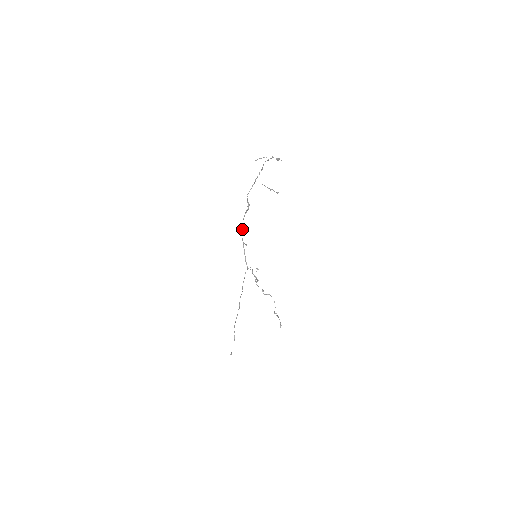
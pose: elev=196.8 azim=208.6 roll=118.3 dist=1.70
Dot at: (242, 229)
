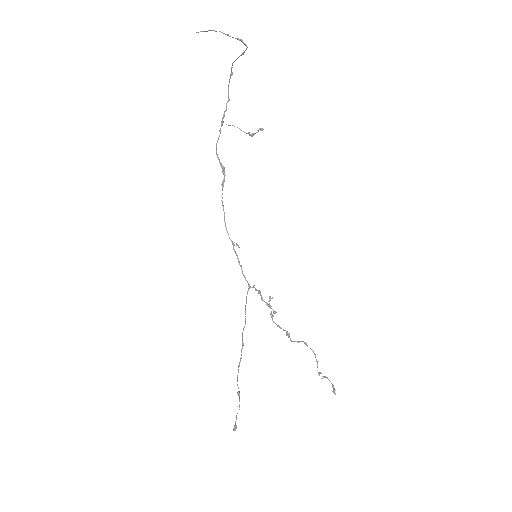
Dot at: (224, 217)
